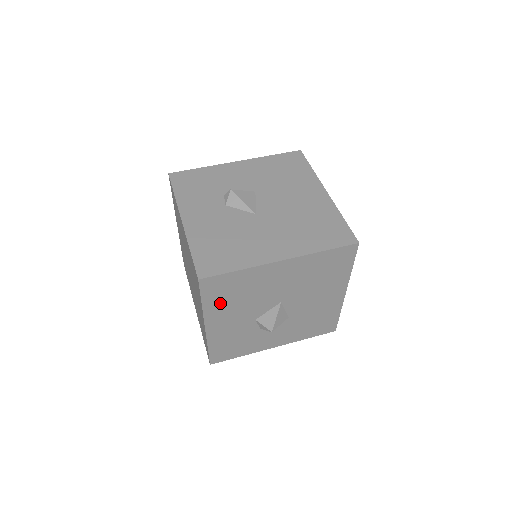
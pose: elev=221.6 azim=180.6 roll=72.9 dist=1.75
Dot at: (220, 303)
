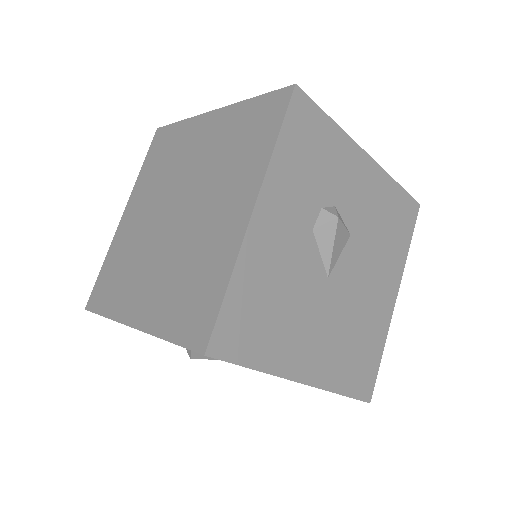
Dot at: occluded
